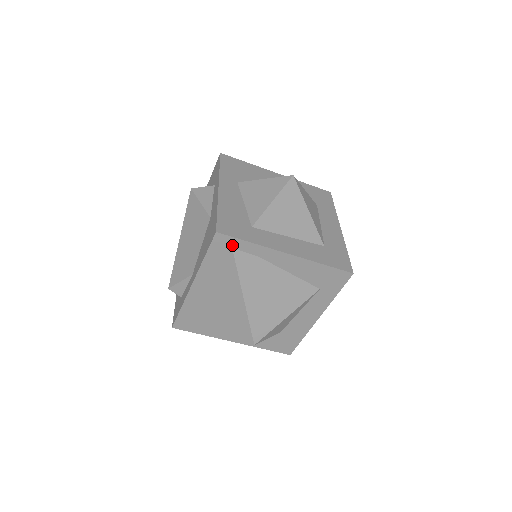
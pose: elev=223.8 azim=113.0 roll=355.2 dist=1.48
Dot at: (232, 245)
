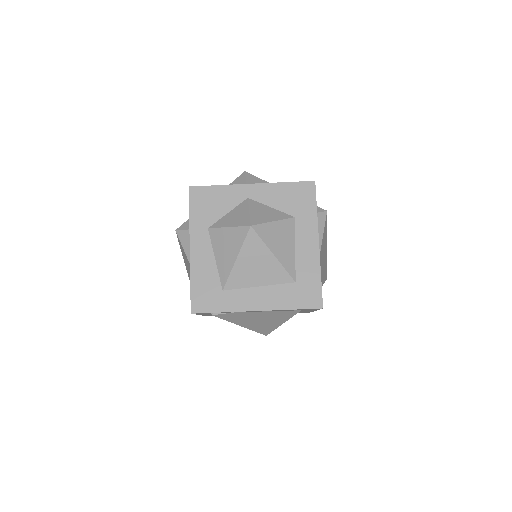
Dot at: occluded
